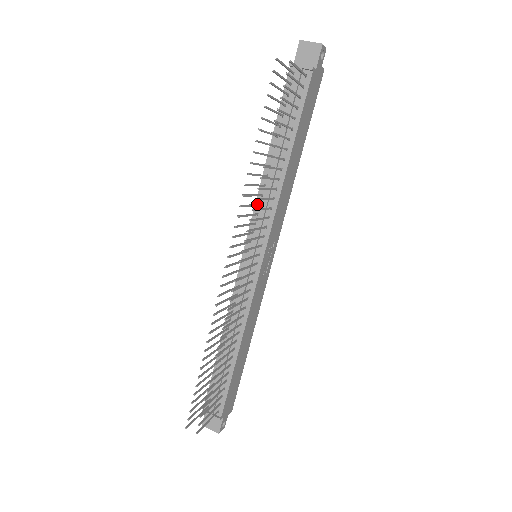
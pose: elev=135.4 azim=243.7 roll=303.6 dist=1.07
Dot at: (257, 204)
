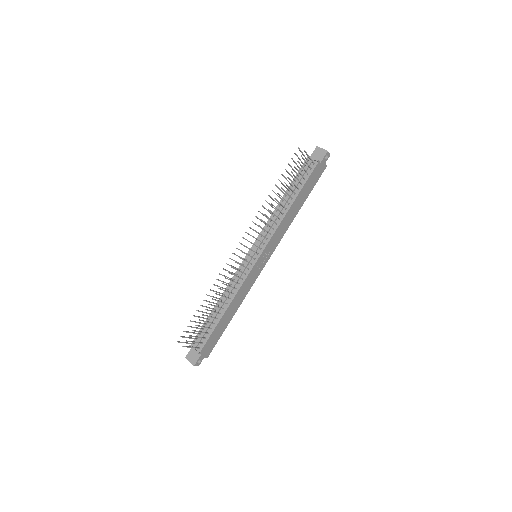
Dot at: occluded
